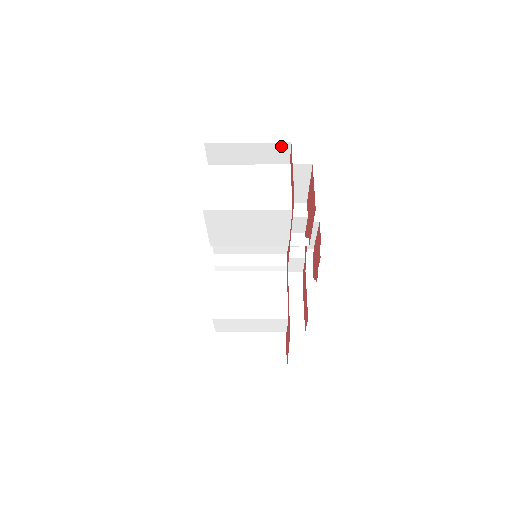
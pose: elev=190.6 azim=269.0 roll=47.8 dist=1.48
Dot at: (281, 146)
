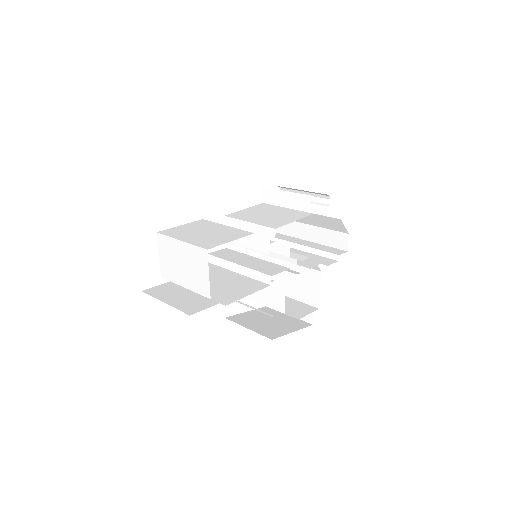
Dot at: occluded
